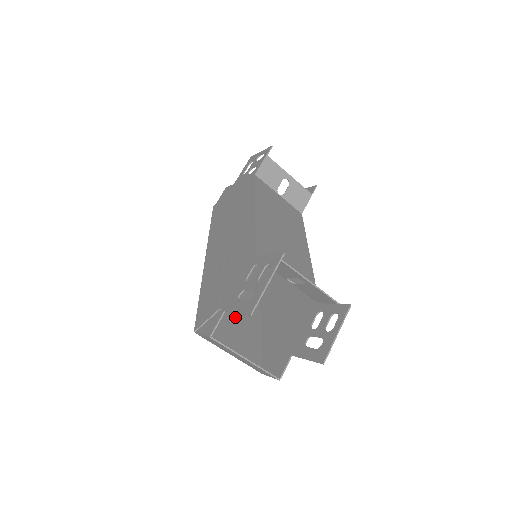
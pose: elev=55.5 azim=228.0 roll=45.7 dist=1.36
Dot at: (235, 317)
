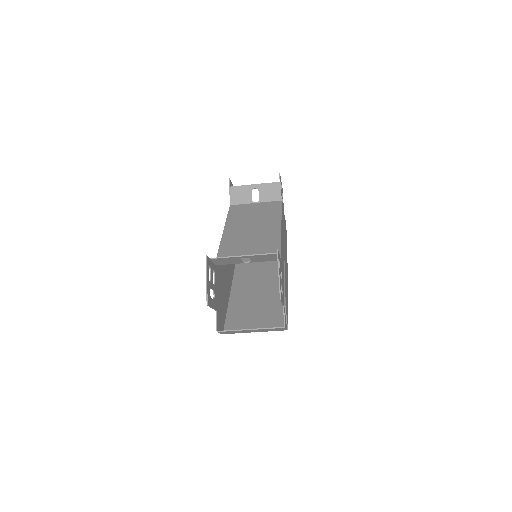
Dot at: (259, 305)
